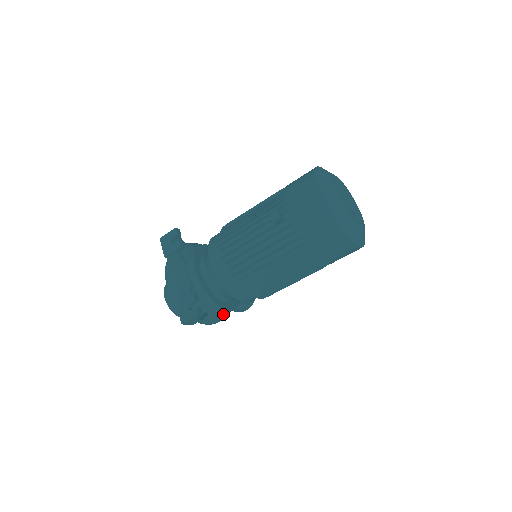
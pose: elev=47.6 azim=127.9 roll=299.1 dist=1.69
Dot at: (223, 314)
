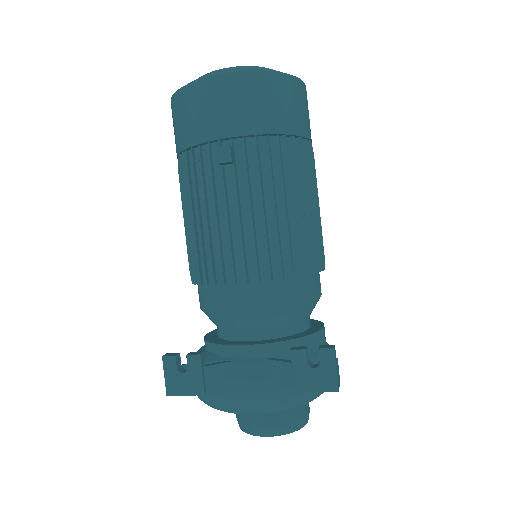
Dot at: occluded
